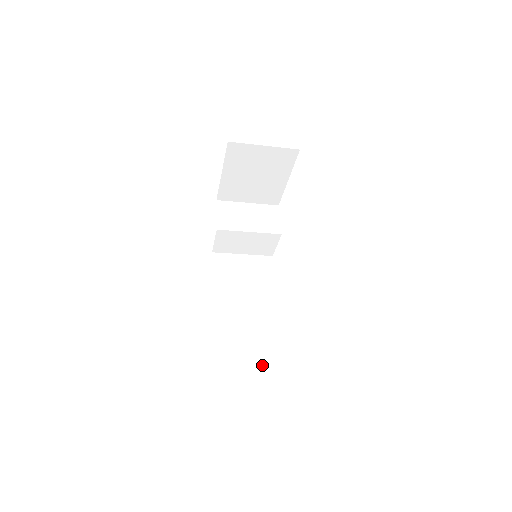
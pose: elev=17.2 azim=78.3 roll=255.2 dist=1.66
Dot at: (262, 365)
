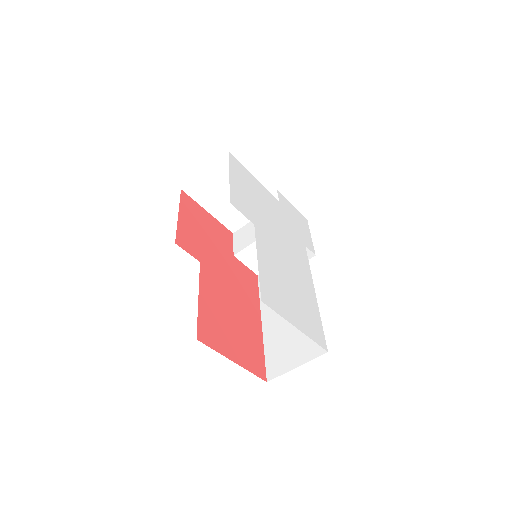
Dot at: (307, 348)
